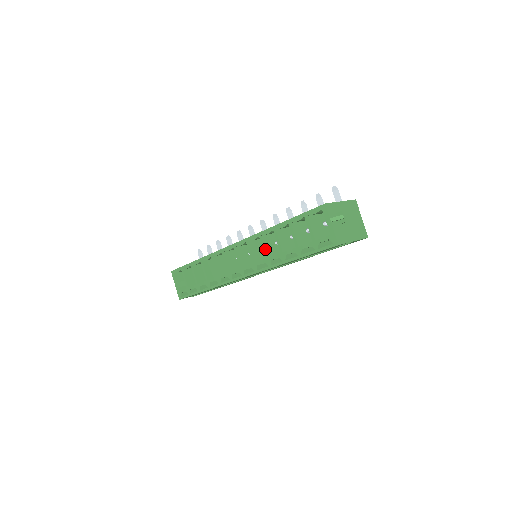
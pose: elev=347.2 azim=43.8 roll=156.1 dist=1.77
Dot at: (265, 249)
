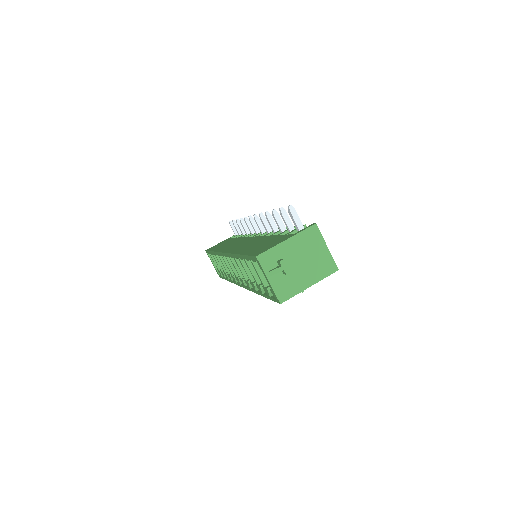
Dot at: (241, 272)
